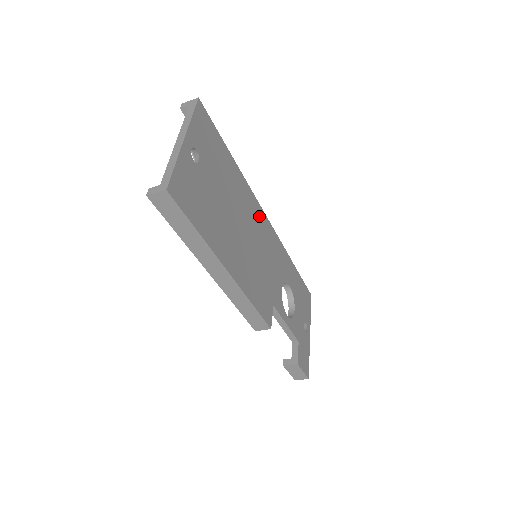
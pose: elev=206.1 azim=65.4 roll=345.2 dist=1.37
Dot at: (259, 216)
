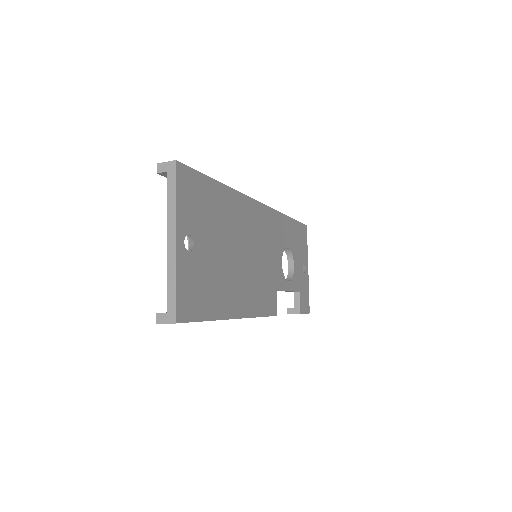
Dot at: (254, 213)
